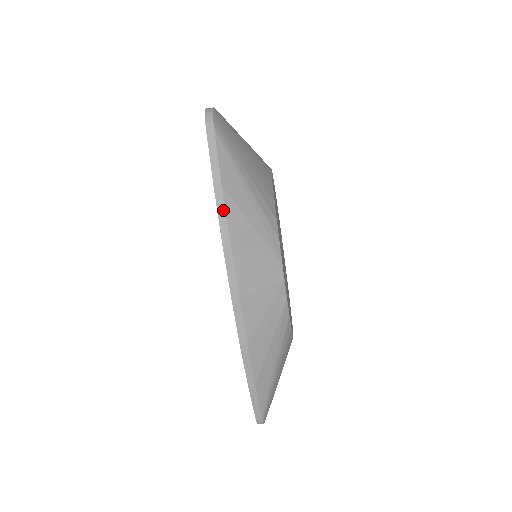
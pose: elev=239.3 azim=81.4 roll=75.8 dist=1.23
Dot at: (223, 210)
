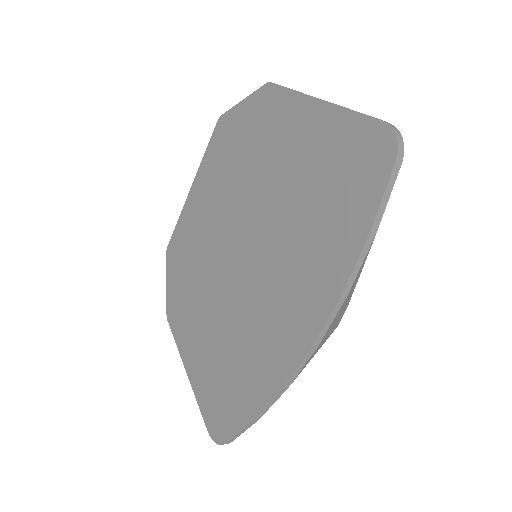
Dot at: (362, 260)
